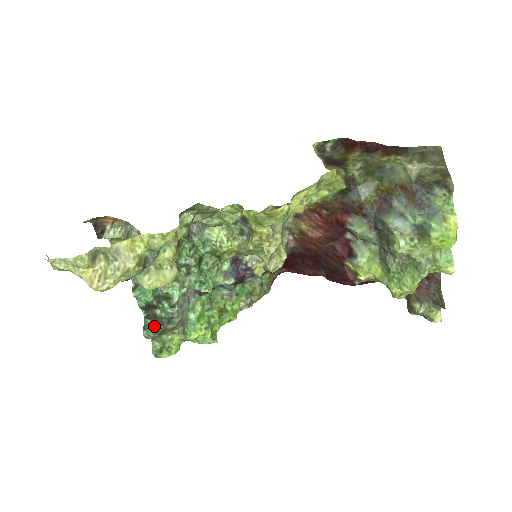
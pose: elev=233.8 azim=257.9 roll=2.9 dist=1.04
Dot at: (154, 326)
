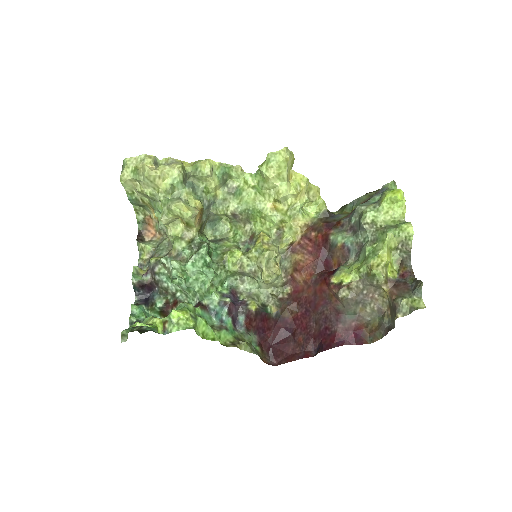
Dot at: (136, 330)
